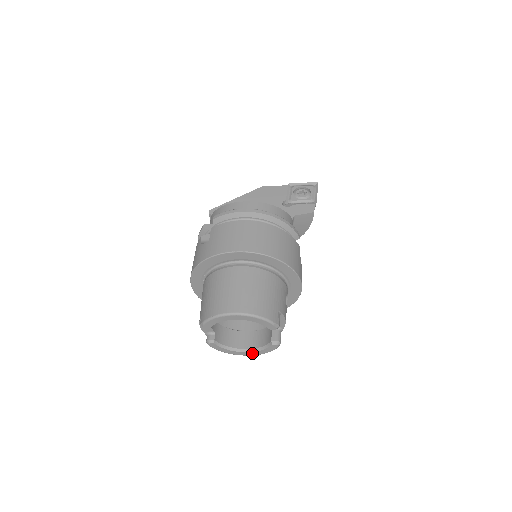
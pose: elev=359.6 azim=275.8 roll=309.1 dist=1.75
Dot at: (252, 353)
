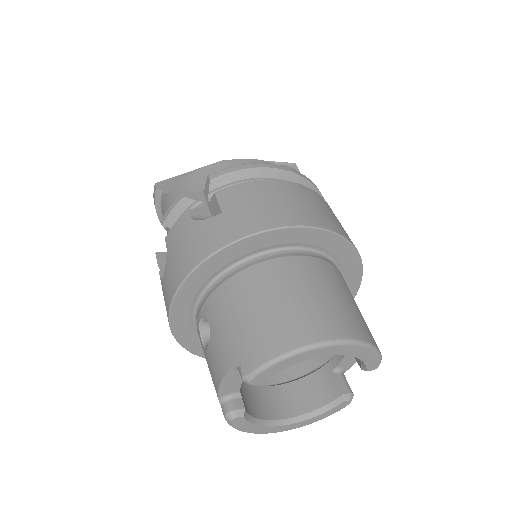
Dot at: (296, 424)
